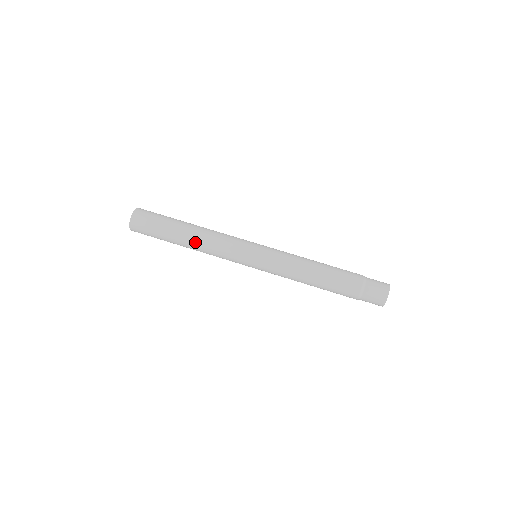
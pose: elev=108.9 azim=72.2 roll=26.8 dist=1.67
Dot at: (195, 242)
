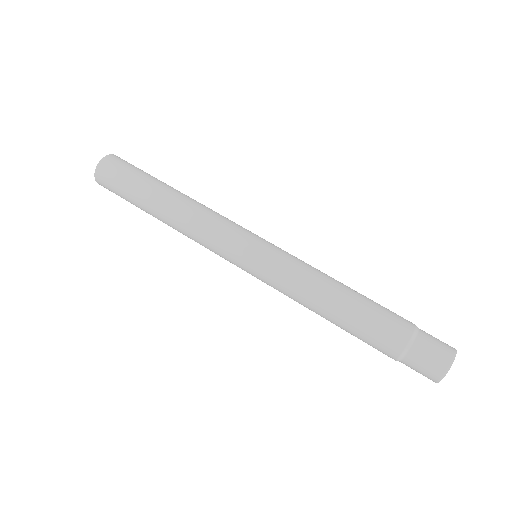
Dot at: (179, 205)
